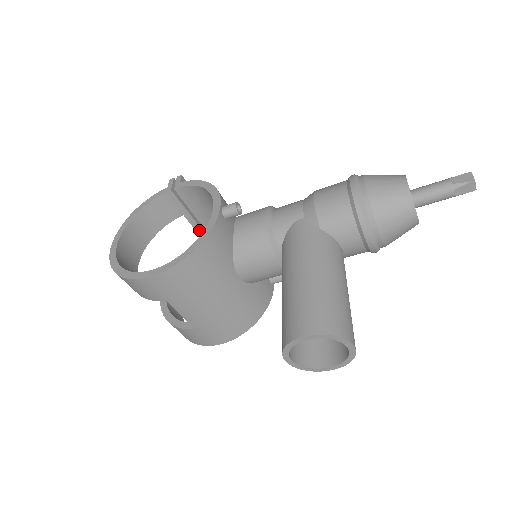
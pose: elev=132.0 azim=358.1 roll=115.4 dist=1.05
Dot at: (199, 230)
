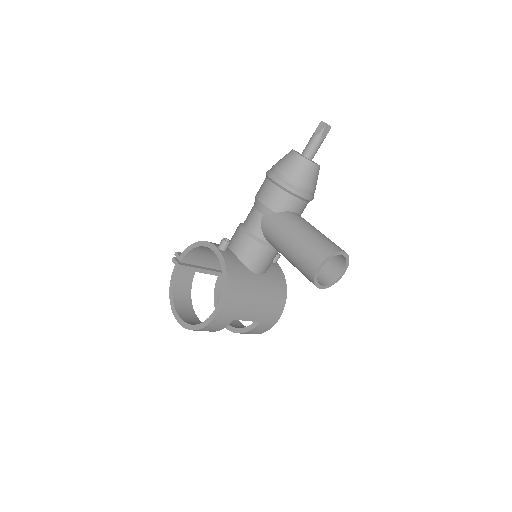
Dot at: (210, 272)
